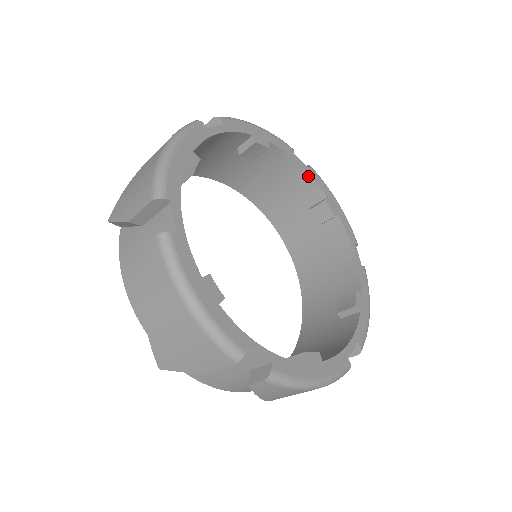
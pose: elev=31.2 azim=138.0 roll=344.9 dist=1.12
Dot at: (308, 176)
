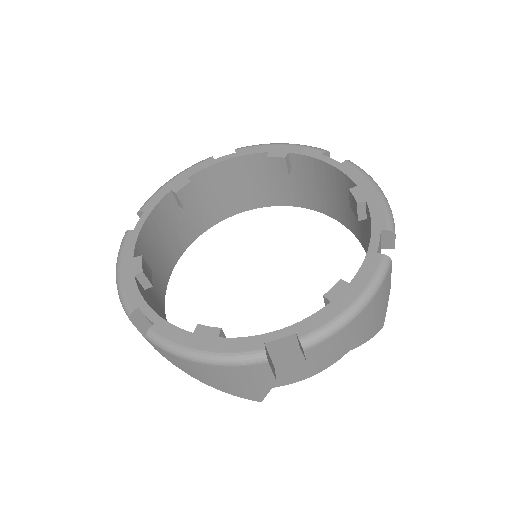
Dot at: (338, 171)
